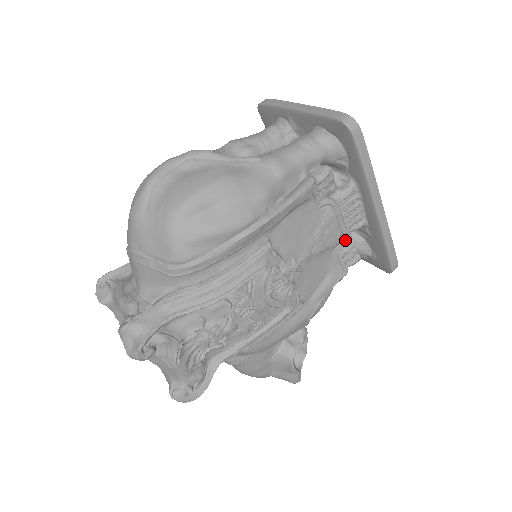
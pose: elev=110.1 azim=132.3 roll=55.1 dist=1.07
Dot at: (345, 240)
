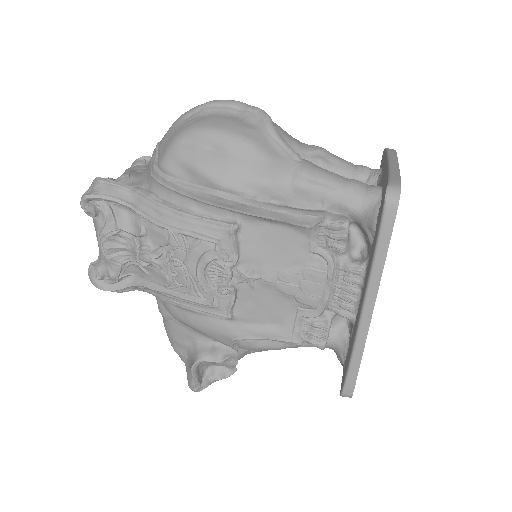
Dot at: (320, 312)
